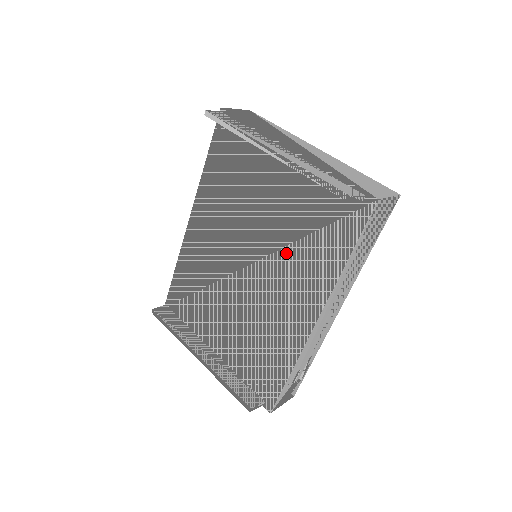
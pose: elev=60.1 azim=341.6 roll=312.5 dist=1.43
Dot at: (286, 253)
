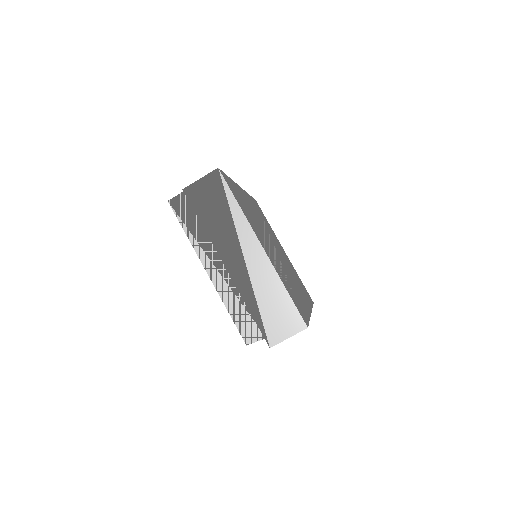
Dot at: occluded
